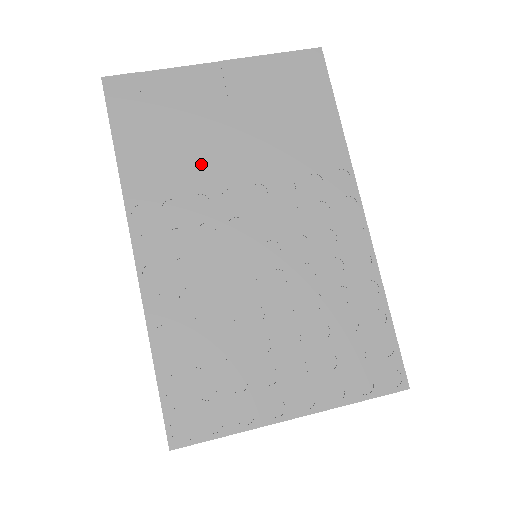
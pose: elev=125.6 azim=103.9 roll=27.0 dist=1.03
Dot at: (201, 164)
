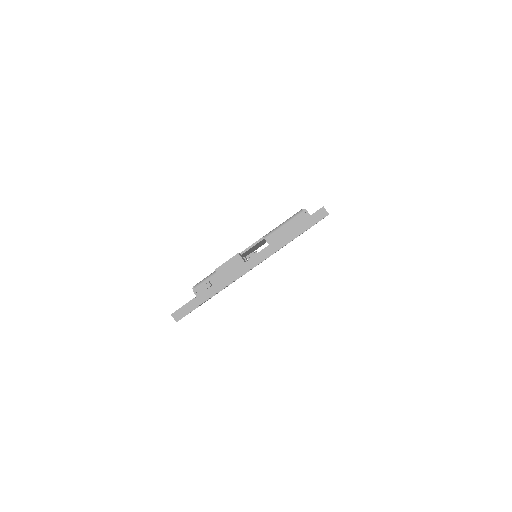
Dot at: occluded
